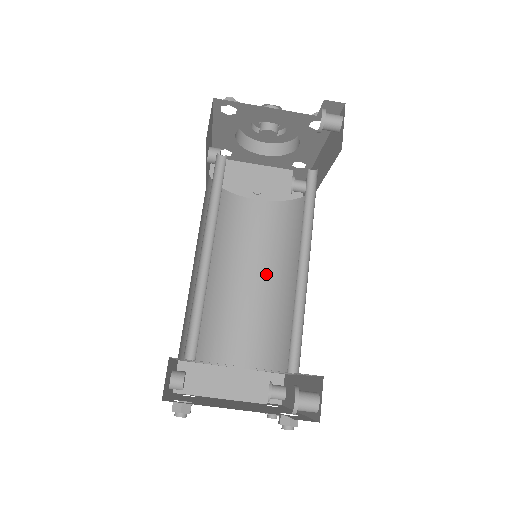
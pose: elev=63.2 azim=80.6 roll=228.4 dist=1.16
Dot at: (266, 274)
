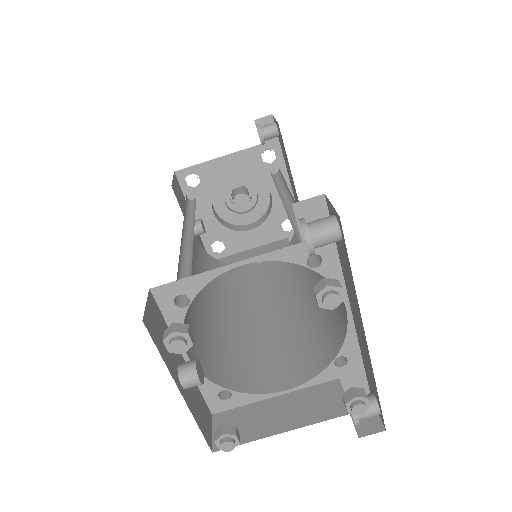
Dot at: (290, 299)
